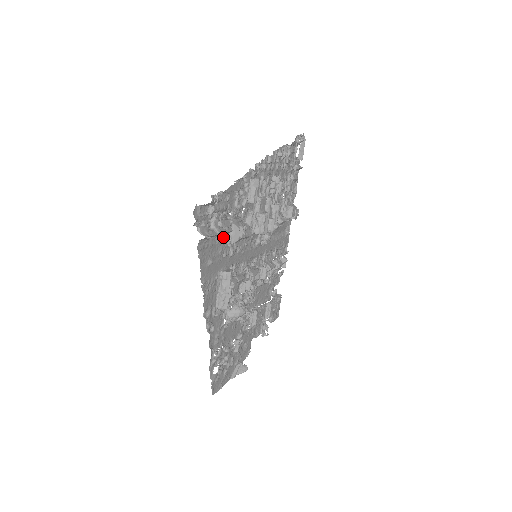
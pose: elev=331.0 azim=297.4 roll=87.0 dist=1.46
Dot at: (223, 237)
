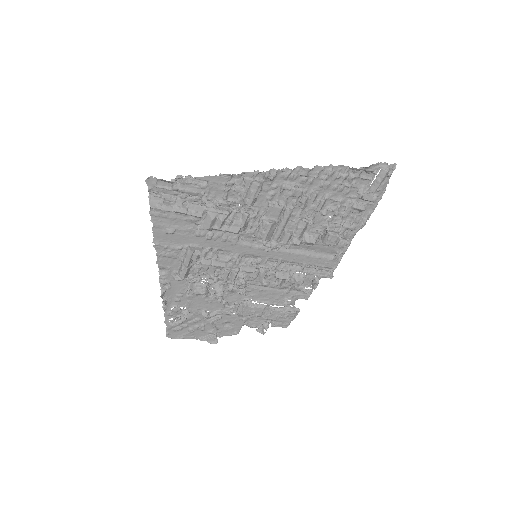
Dot at: (193, 218)
